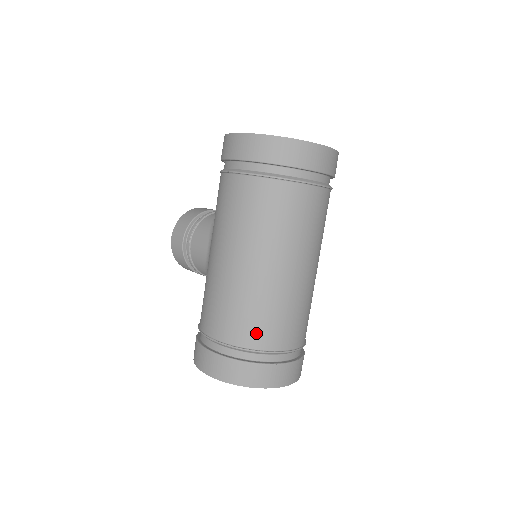
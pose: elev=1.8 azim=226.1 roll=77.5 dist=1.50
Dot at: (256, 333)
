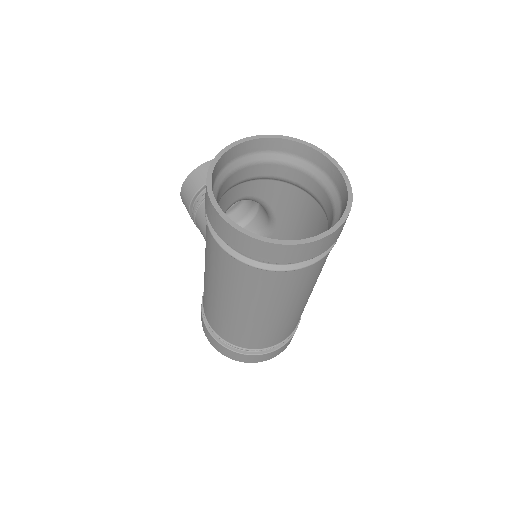
Dot at: (241, 341)
